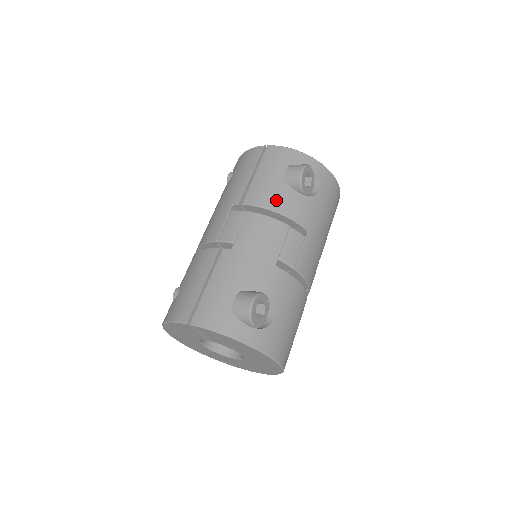
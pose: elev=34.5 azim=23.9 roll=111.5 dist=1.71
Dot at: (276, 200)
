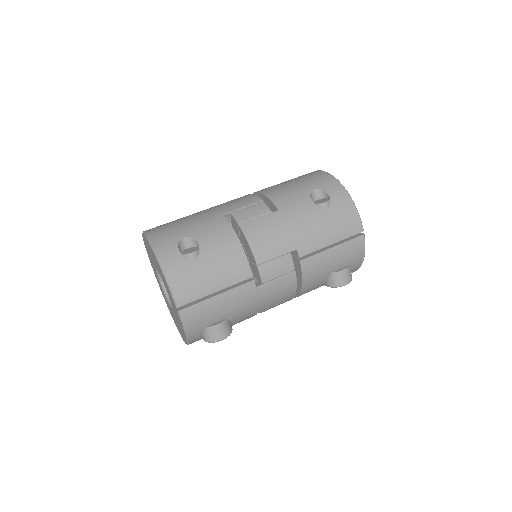
Dot at: (313, 280)
